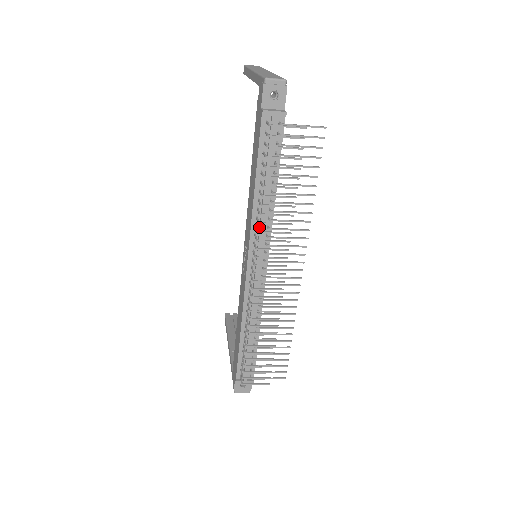
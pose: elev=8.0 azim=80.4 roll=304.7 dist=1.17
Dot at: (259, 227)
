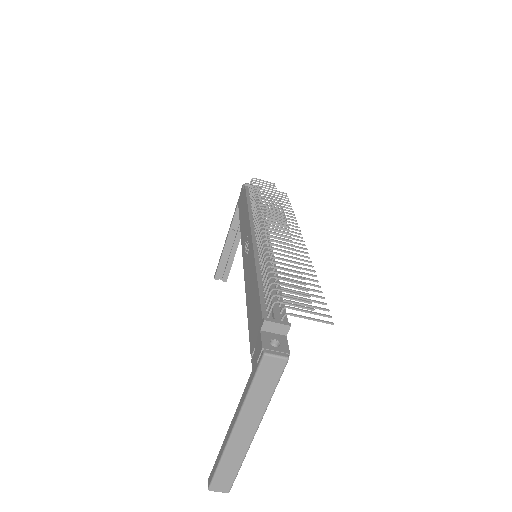
Dot at: occluded
